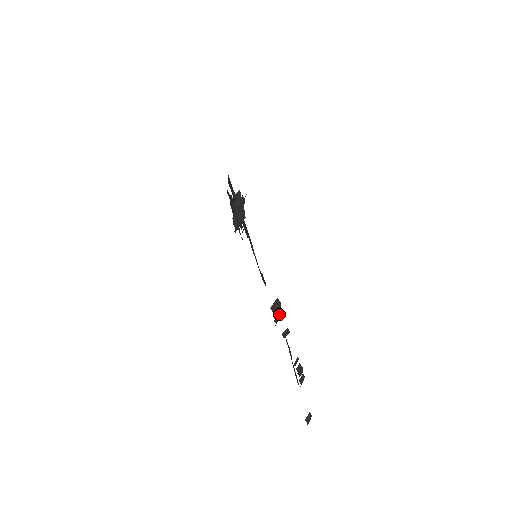
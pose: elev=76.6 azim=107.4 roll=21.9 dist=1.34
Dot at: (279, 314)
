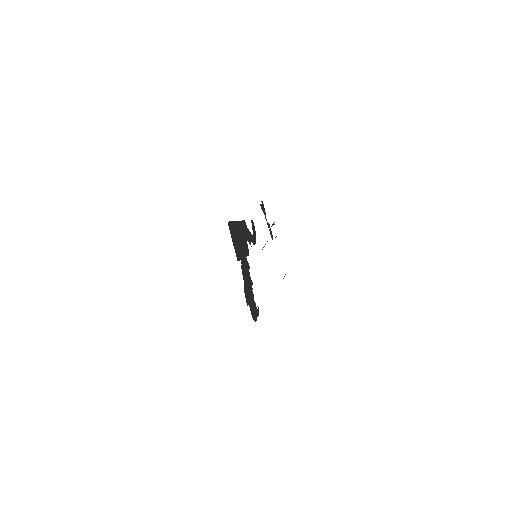
Dot at: occluded
